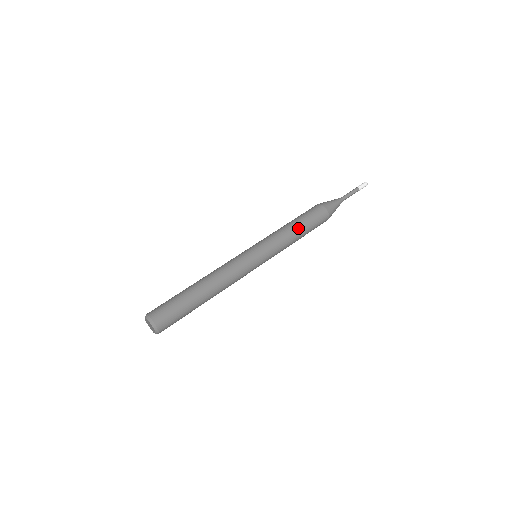
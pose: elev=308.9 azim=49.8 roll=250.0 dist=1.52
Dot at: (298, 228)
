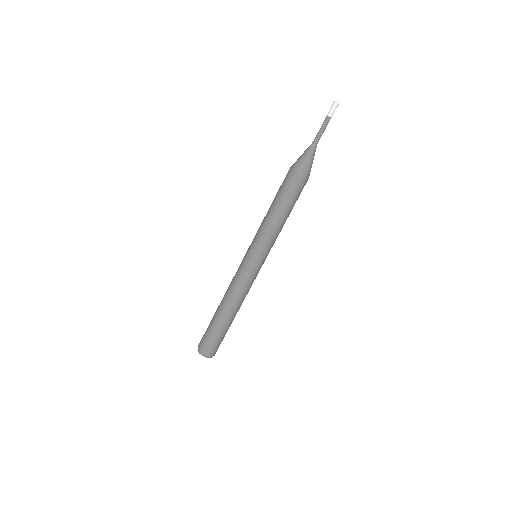
Dot at: (284, 215)
